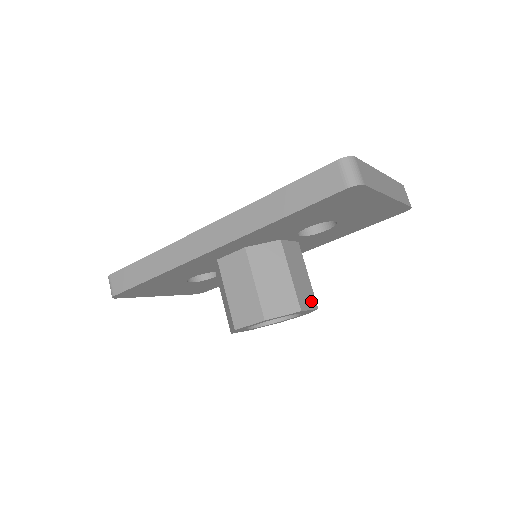
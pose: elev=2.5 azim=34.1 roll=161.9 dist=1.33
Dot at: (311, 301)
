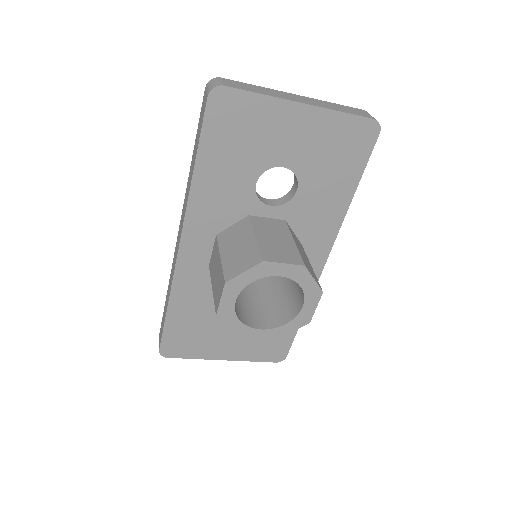
Dot at: (291, 258)
